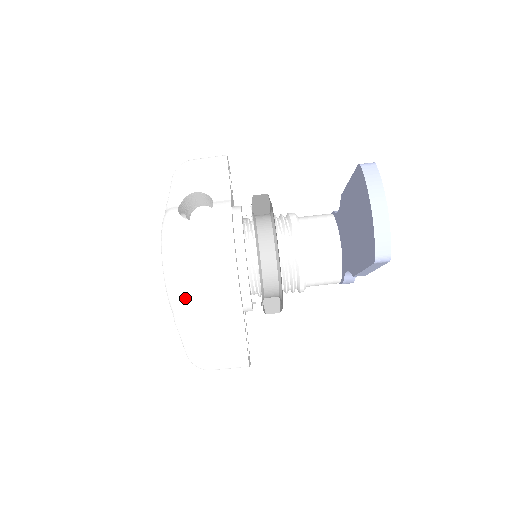
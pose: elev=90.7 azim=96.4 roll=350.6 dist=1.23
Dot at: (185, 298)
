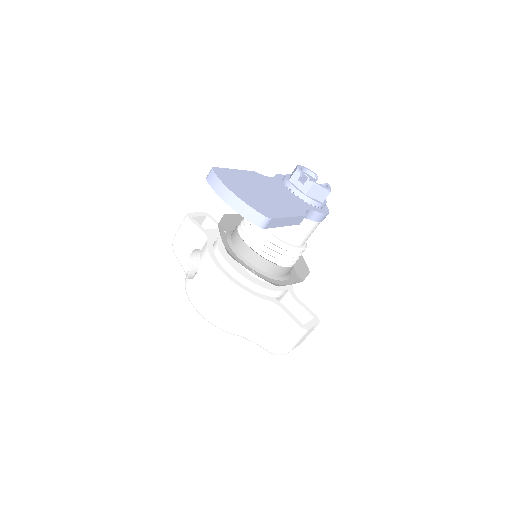
Dot at: (231, 325)
